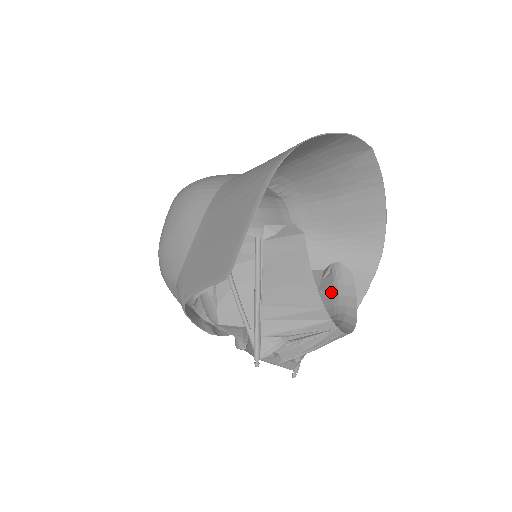
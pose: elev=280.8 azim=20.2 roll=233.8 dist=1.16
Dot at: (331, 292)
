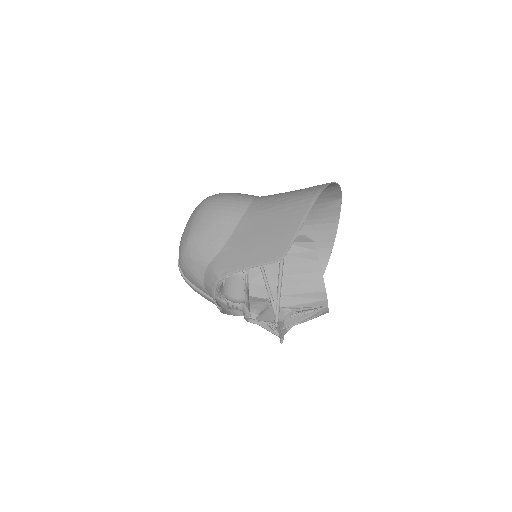
Dot at: occluded
